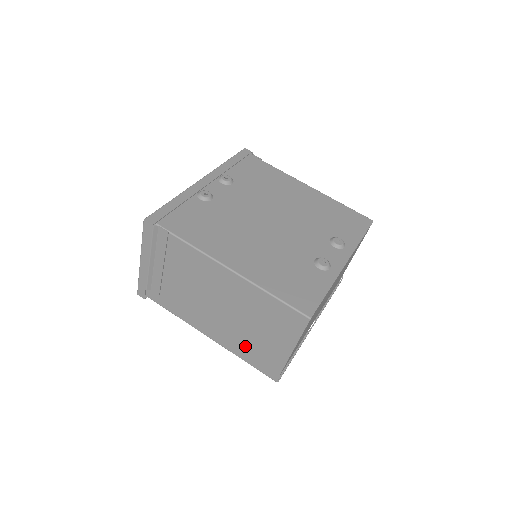
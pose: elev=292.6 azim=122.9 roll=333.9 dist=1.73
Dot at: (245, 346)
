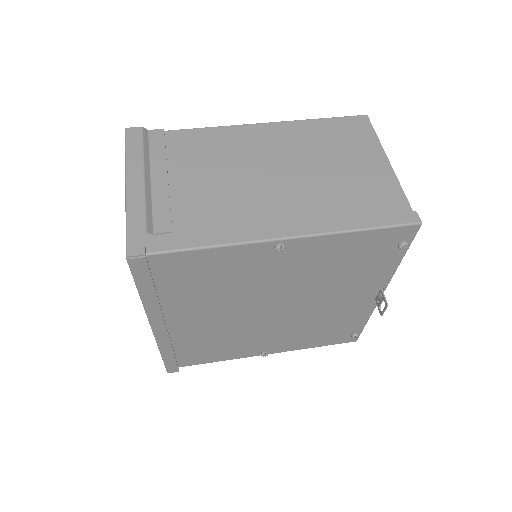
Dot at: (342, 206)
